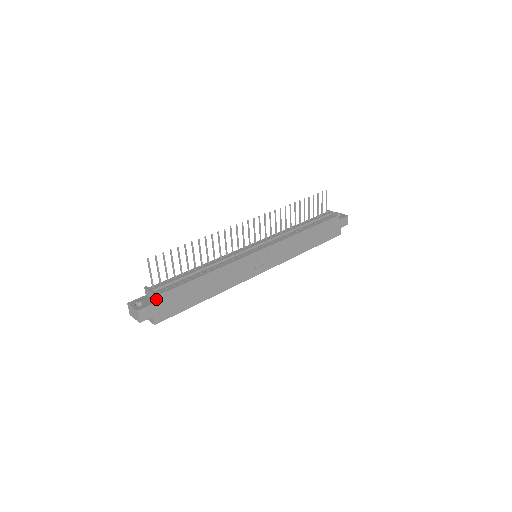
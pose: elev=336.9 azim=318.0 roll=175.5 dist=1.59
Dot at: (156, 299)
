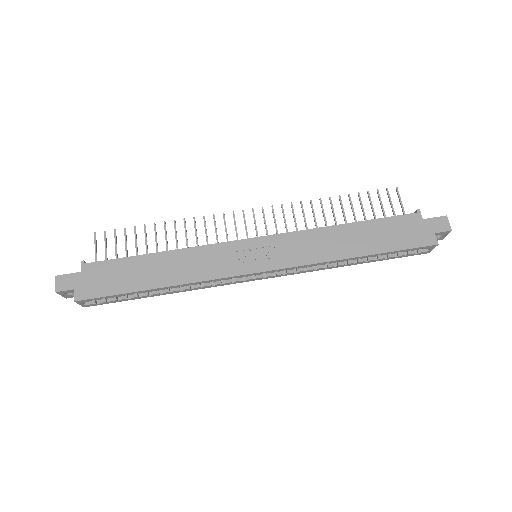
Dot at: (82, 268)
